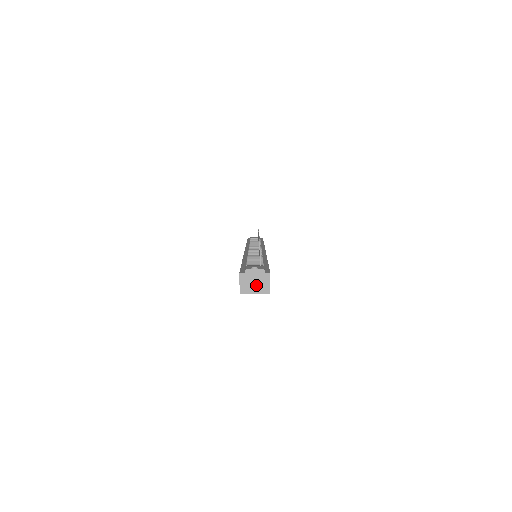
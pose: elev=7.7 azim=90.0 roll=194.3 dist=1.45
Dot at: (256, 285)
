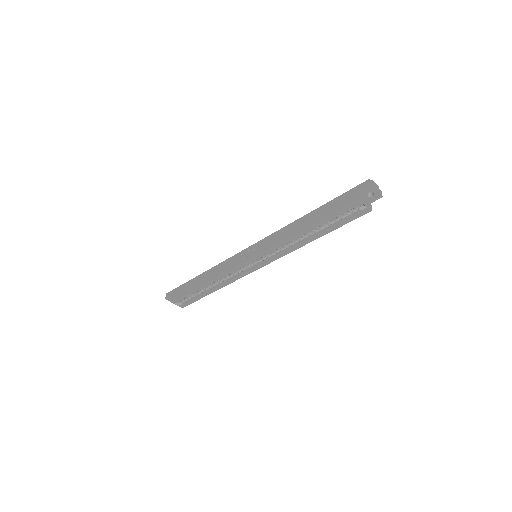
Dot at: (366, 200)
